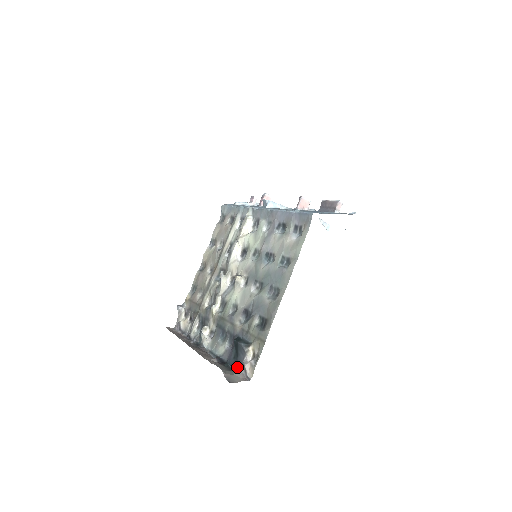
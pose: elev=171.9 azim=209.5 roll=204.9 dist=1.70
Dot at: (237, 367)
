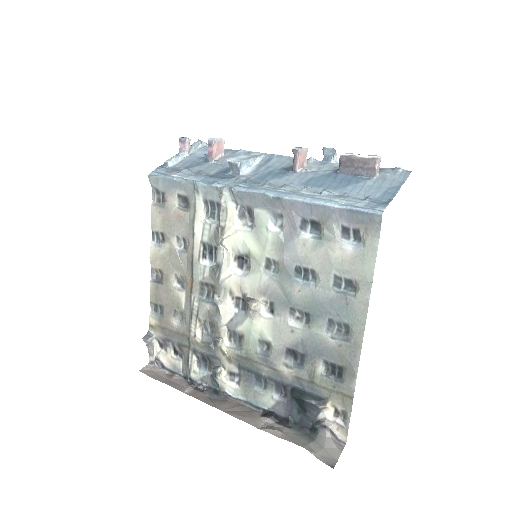
Dot at: (318, 431)
